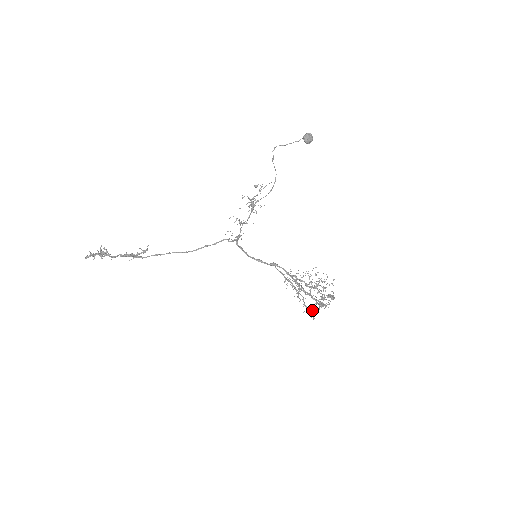
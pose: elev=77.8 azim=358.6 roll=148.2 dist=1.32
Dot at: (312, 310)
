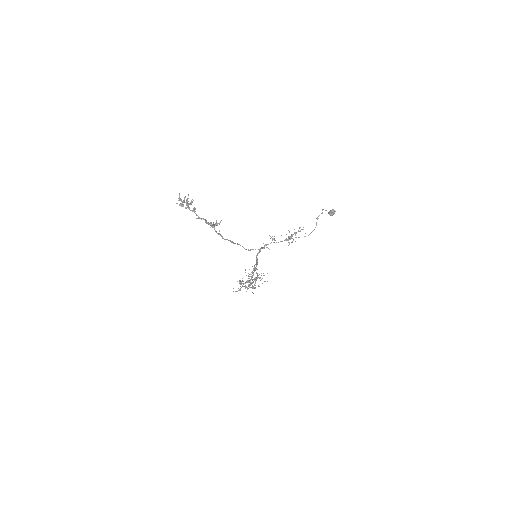
Dot at: occluded
